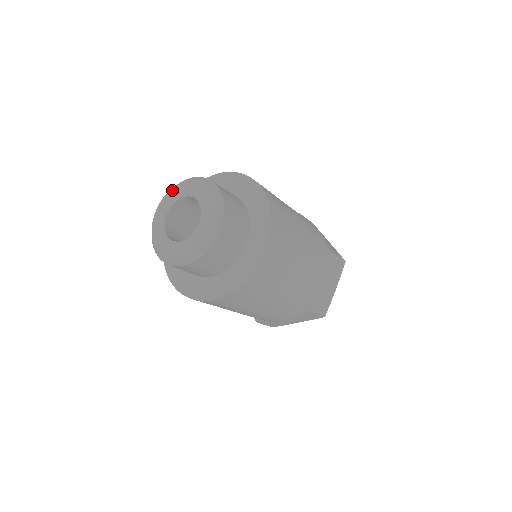
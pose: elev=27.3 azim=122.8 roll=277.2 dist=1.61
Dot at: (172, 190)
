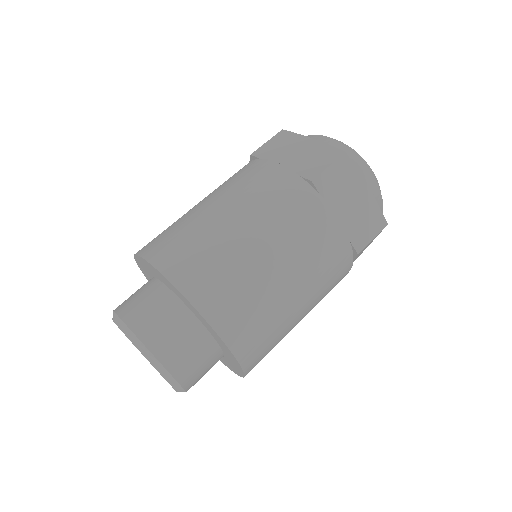
Dot at: occluded
